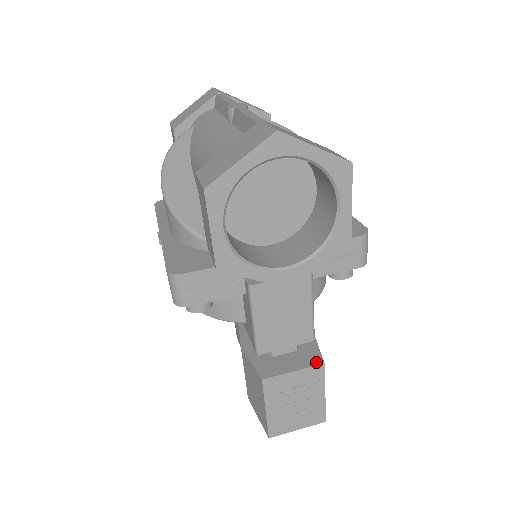
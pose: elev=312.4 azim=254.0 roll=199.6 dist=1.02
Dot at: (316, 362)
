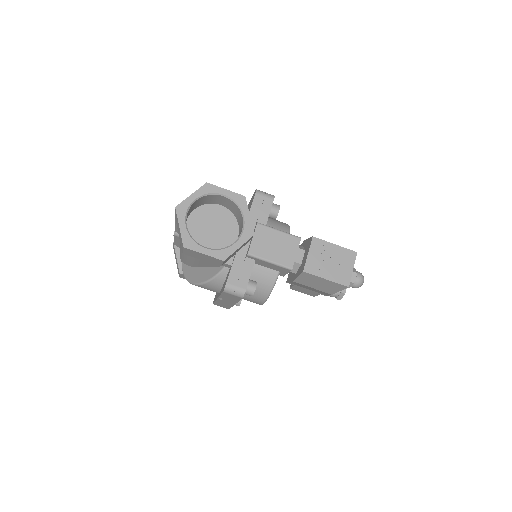
Dot at: (311, 241)
